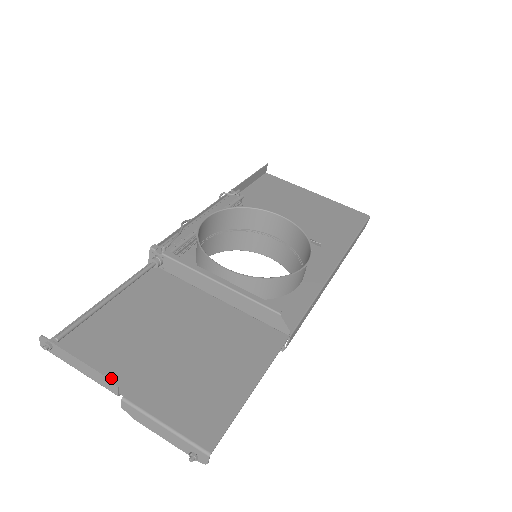
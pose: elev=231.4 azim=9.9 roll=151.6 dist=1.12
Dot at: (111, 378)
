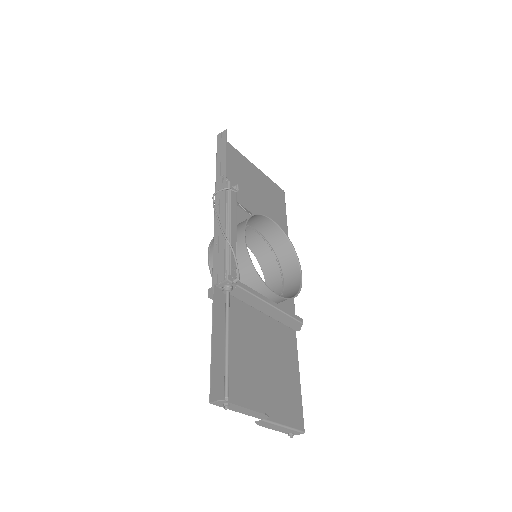
Dot at: (253, 408)
